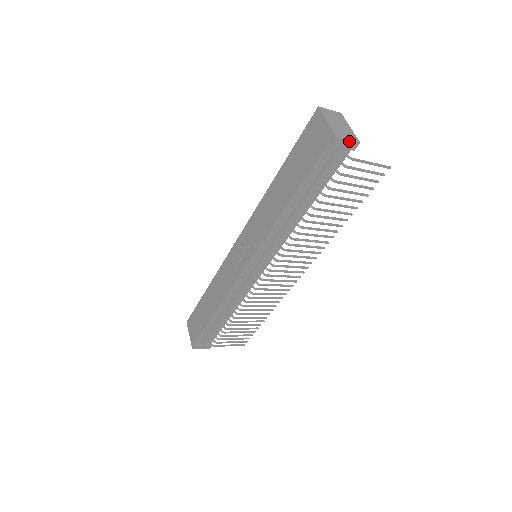
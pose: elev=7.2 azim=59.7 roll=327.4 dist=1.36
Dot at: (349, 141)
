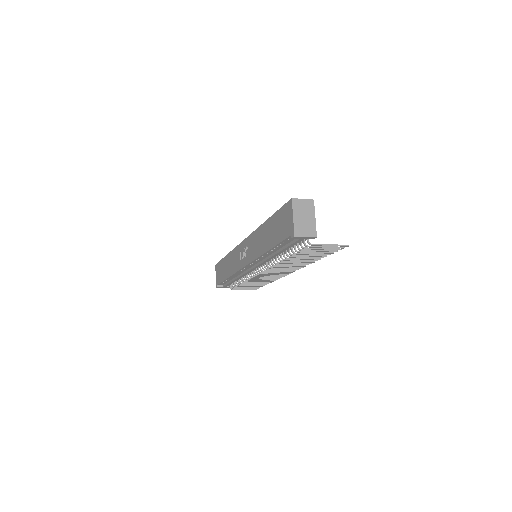
Dot at: (307, 237)
